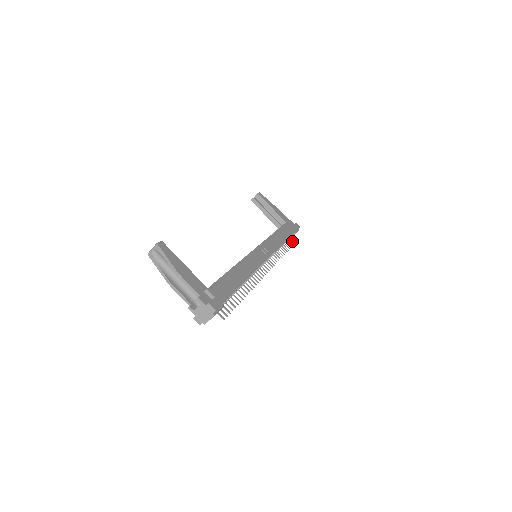
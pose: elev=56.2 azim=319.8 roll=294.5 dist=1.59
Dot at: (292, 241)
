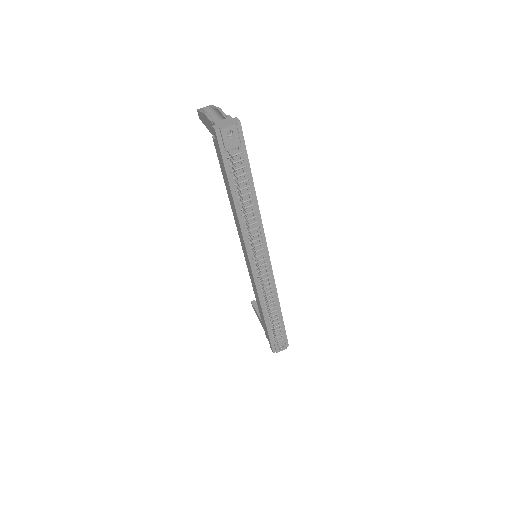
Dot at: (277, 343)
